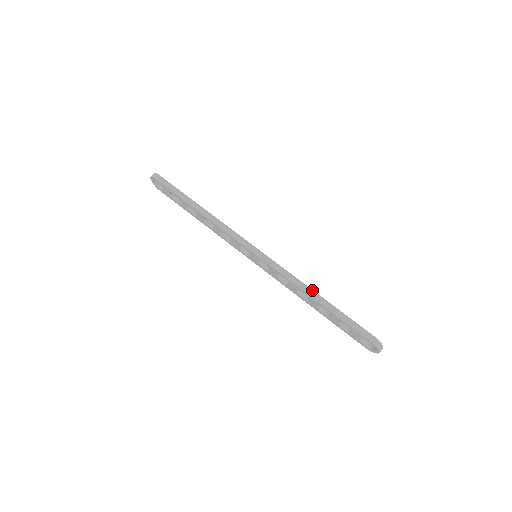
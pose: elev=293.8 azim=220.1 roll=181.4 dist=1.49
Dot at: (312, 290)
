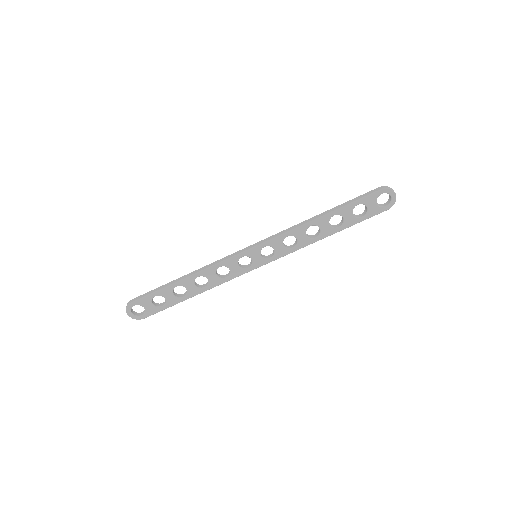
Dot at: (312, 217)
